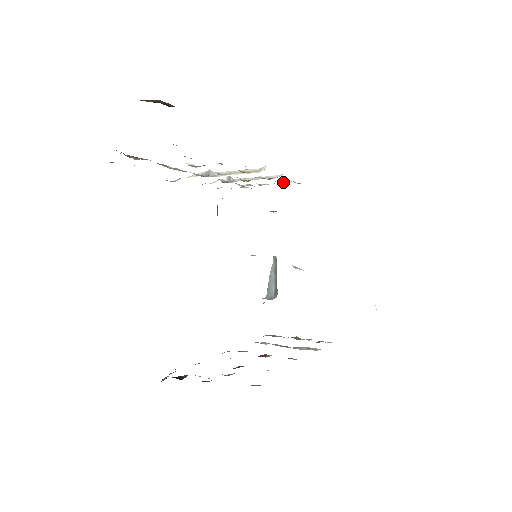
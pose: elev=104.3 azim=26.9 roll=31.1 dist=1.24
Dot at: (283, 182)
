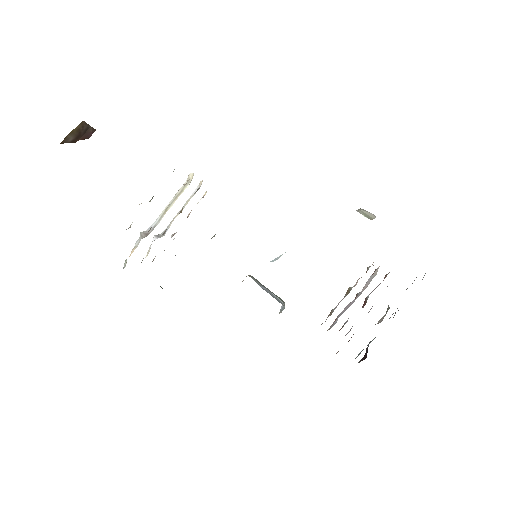
Dot at: (201, 198)
